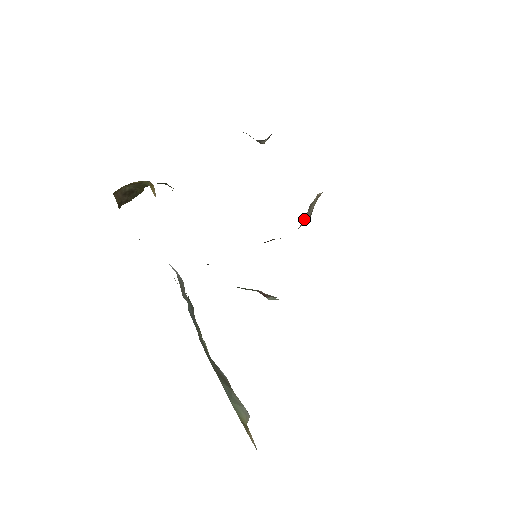
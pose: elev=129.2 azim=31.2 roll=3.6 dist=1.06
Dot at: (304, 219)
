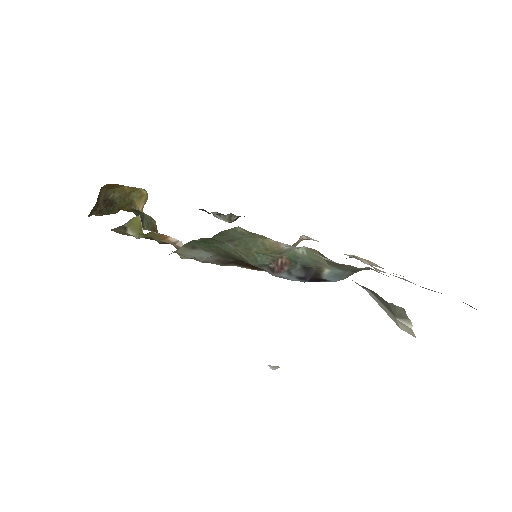
Dot at: occluded
